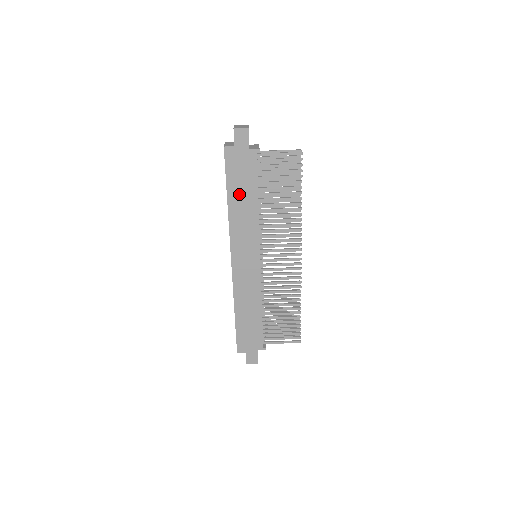
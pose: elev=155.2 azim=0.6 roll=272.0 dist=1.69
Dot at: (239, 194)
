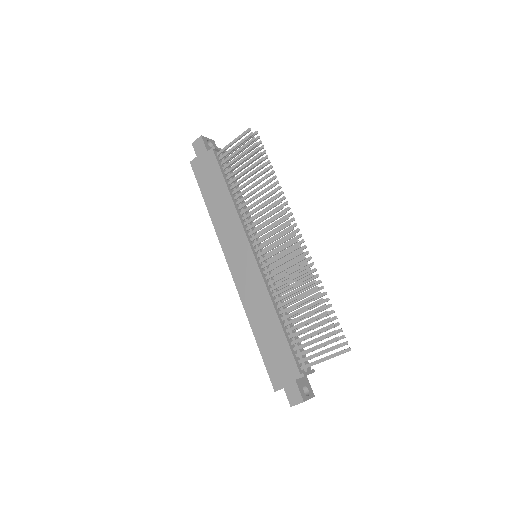
Dot at: (213, 195)
